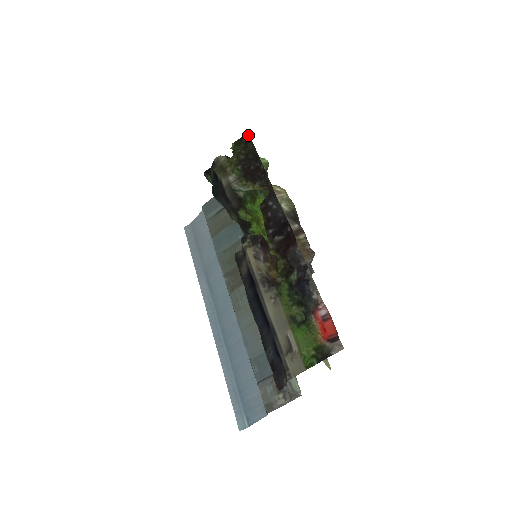
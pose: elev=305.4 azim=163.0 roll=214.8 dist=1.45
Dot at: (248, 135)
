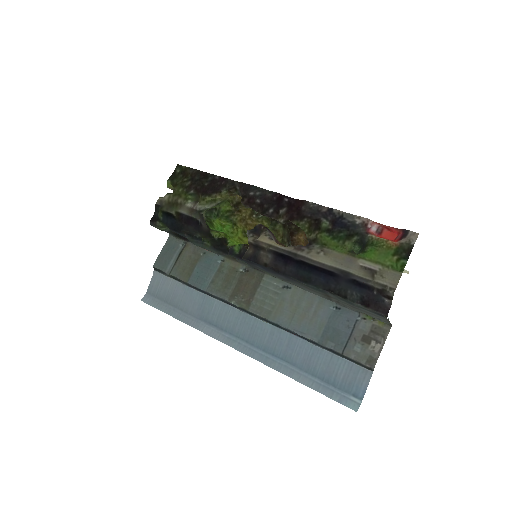
Dot at: (179, 166)
